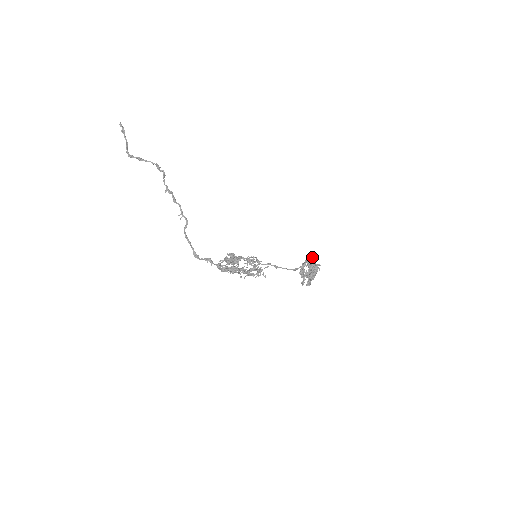
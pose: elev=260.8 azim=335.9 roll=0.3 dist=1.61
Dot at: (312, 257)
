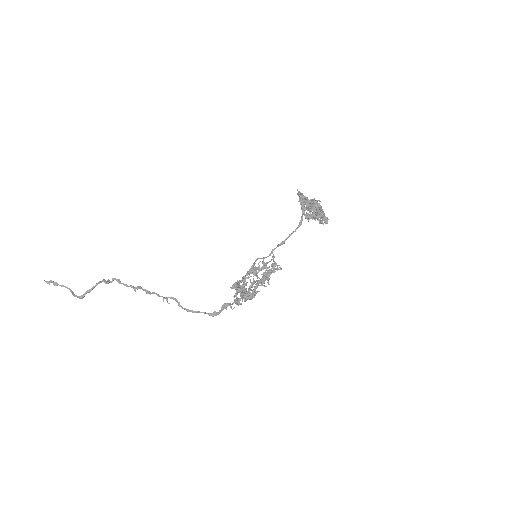
Dot at: (300, 199)
